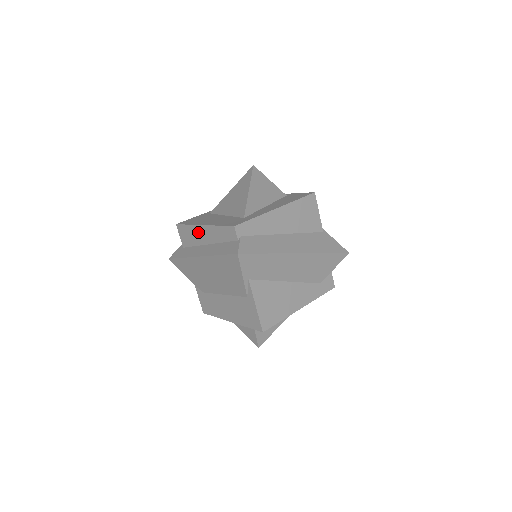
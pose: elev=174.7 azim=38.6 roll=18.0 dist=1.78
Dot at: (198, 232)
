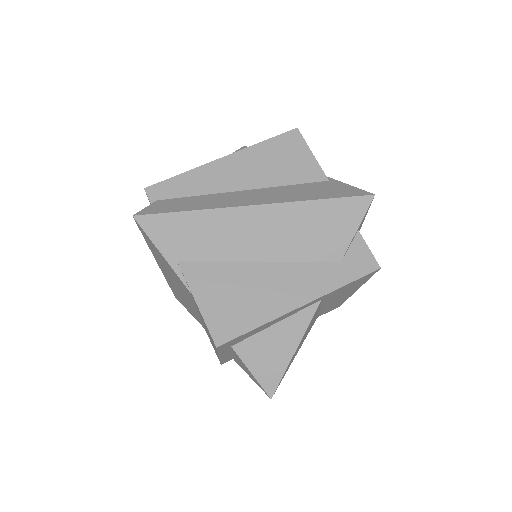
Dot at: occluded
